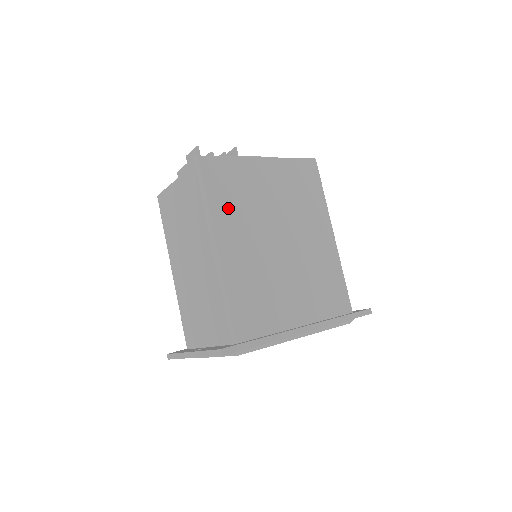
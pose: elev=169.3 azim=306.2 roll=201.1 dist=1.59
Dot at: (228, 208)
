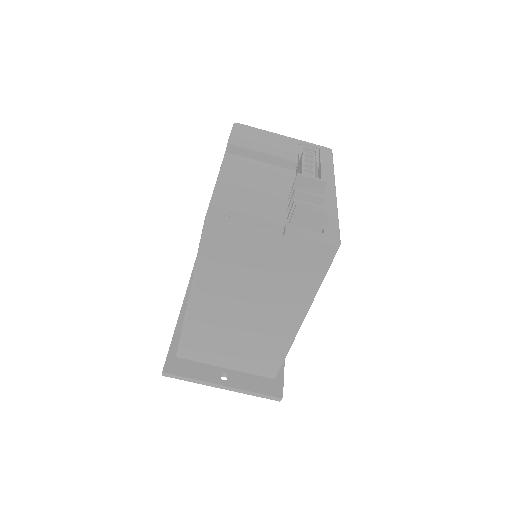
Dot at: occluded
